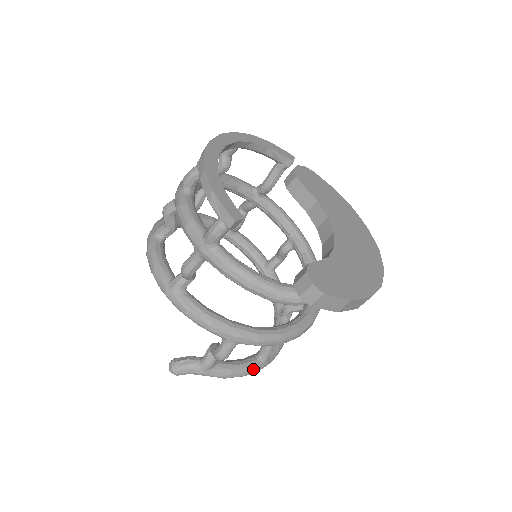
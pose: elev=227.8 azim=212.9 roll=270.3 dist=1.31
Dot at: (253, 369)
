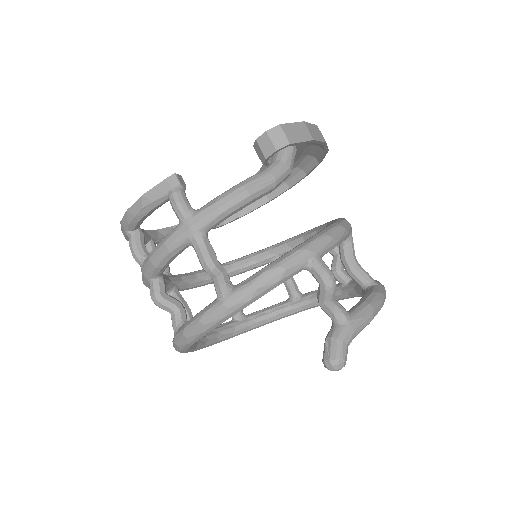
Dot at: (377, 291)
